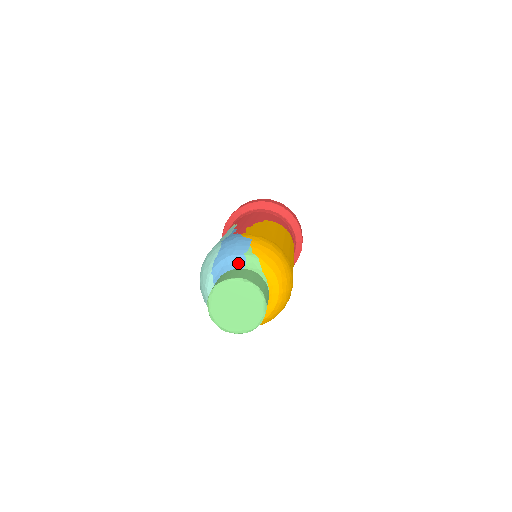
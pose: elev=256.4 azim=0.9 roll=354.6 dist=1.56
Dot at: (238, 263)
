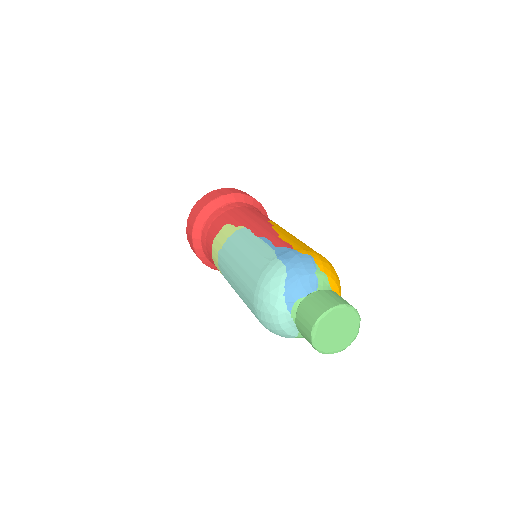
Dot at: (311, 283)
